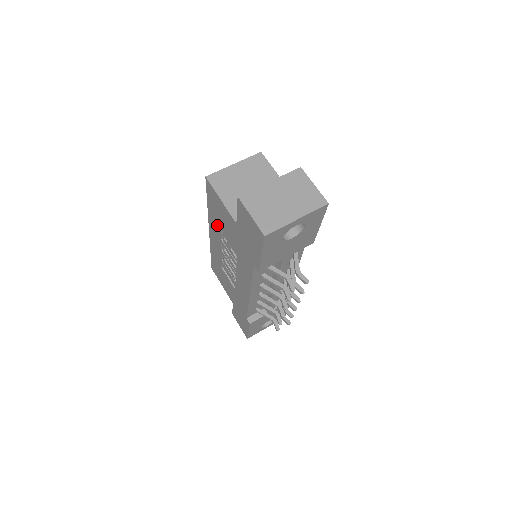
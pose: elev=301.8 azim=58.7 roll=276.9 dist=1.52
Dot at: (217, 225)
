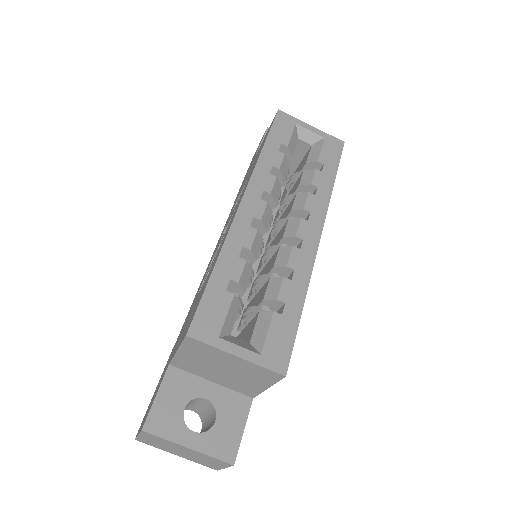
Dot at: occluded
